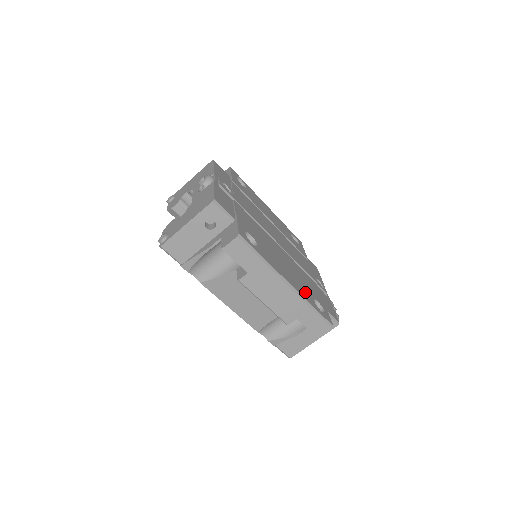
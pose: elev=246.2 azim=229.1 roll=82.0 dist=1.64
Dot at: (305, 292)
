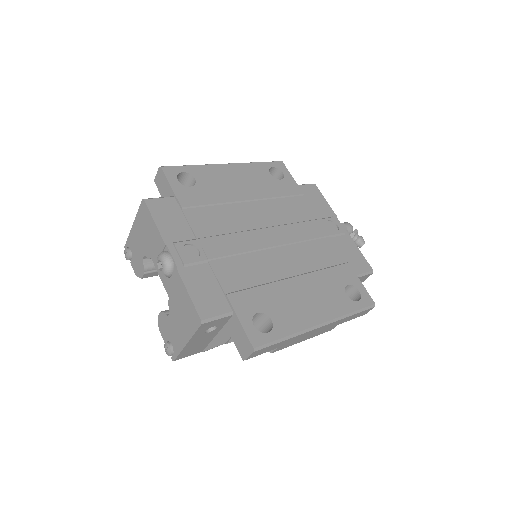
Dot at: (335, 299)
